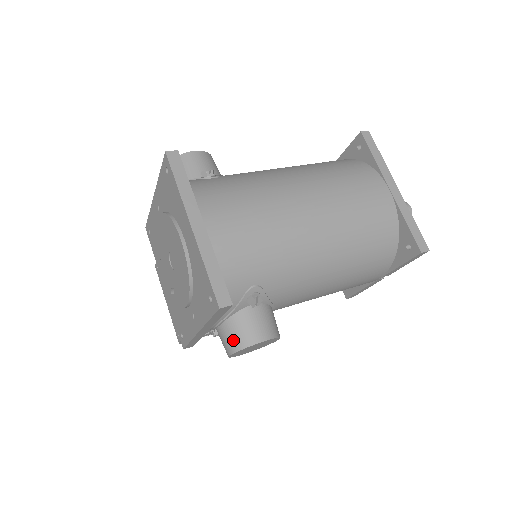
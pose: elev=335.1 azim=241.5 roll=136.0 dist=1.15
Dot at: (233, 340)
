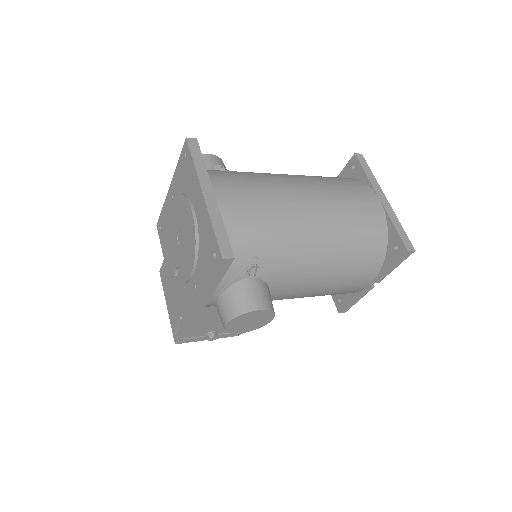
Dot at: (231, 308)
